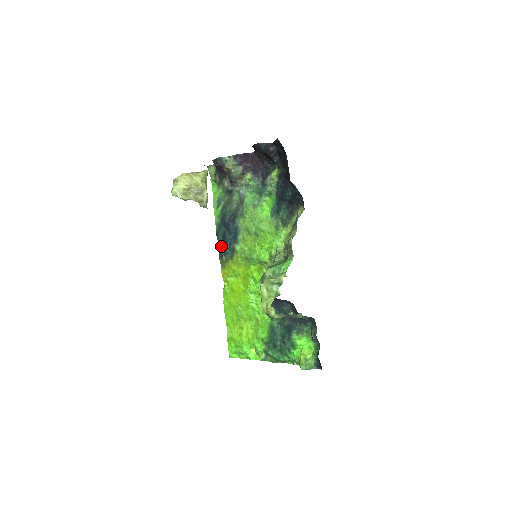
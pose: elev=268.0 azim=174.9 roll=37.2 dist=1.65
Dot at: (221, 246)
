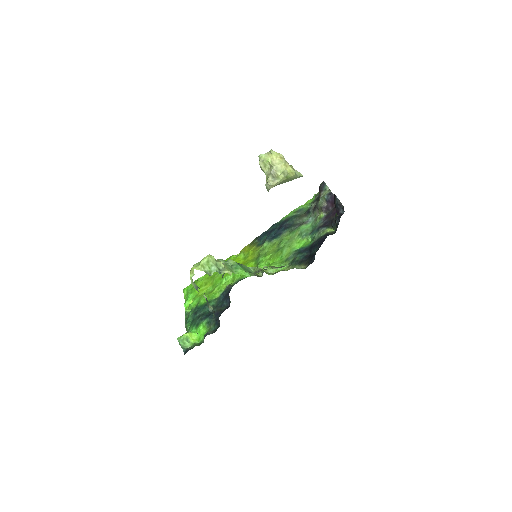
Dot at: (265, 233)
